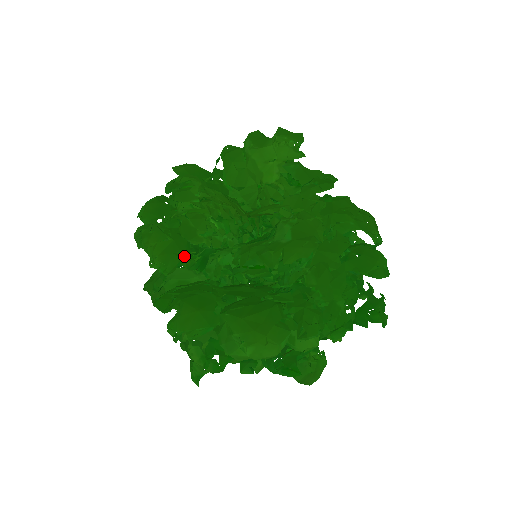
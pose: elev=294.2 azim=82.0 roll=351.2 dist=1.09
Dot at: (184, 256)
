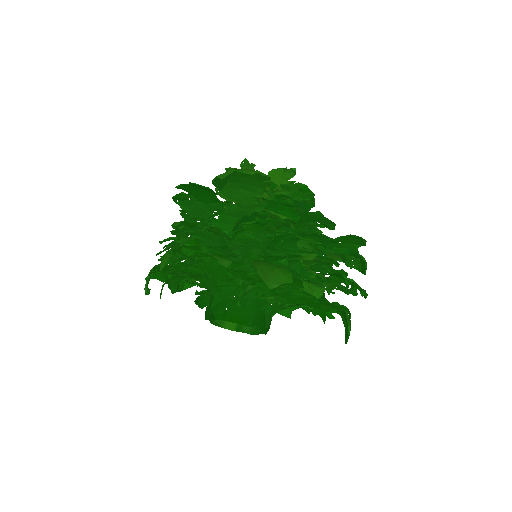
Dot at: occluded
